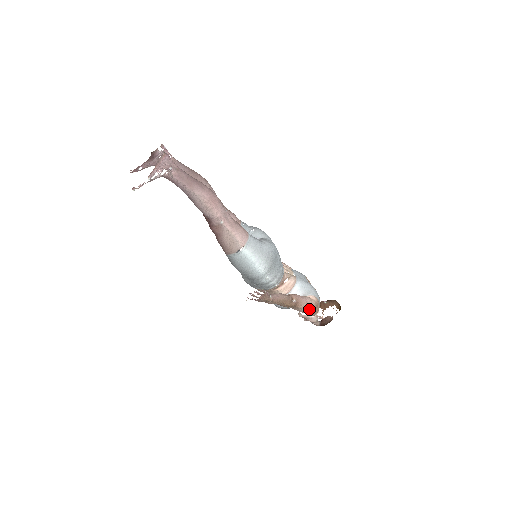
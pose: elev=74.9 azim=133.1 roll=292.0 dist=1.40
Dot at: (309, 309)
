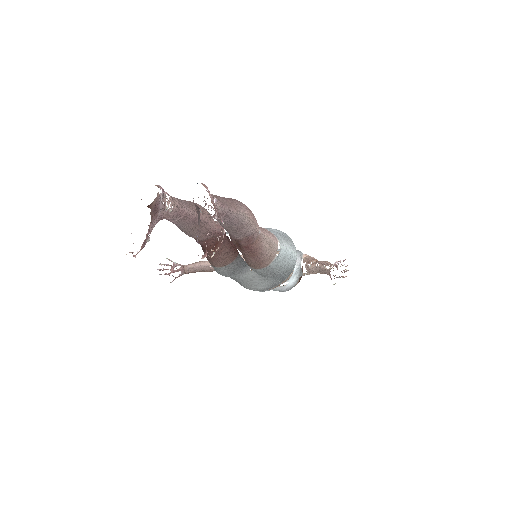
Dot at: occluded
